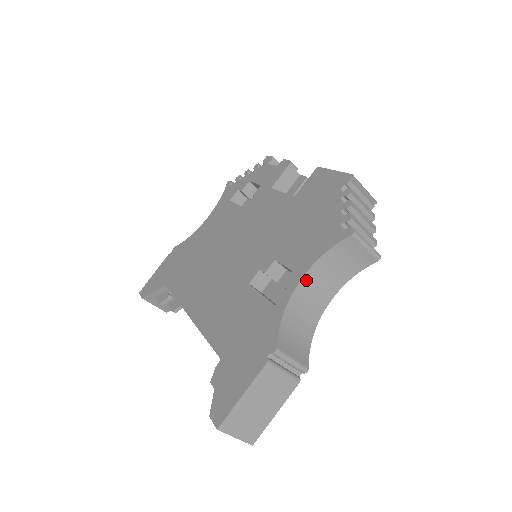
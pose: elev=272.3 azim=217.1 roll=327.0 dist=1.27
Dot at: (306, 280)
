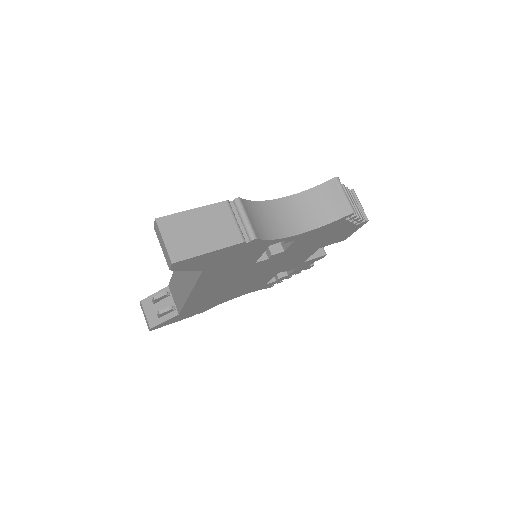
Dot at: (287, 201)
